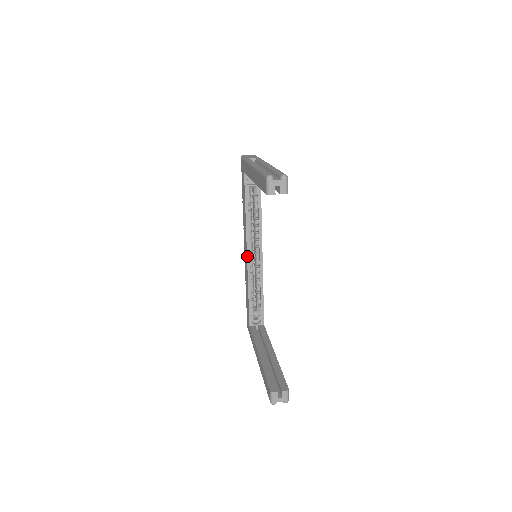
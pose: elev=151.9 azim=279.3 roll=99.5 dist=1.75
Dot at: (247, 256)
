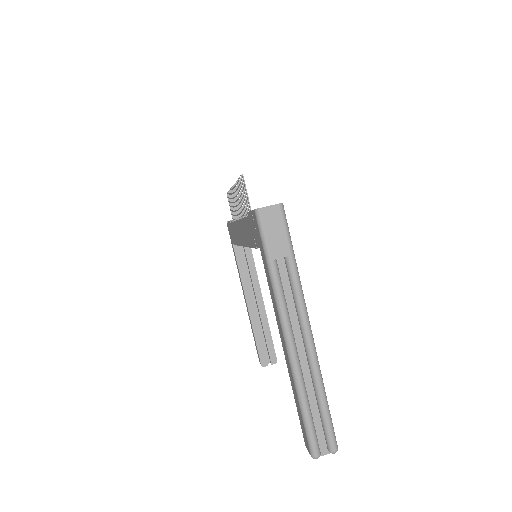
Dot at: occluded
